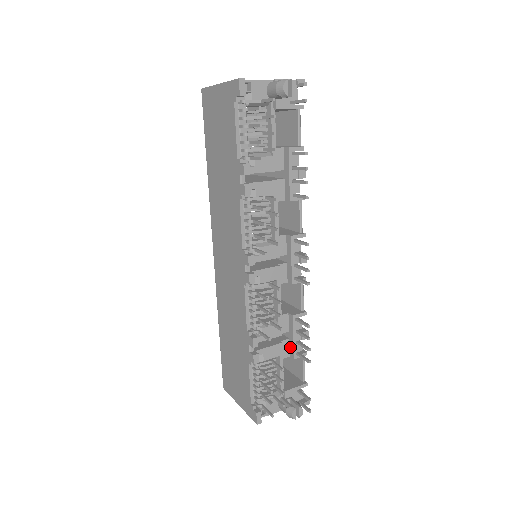
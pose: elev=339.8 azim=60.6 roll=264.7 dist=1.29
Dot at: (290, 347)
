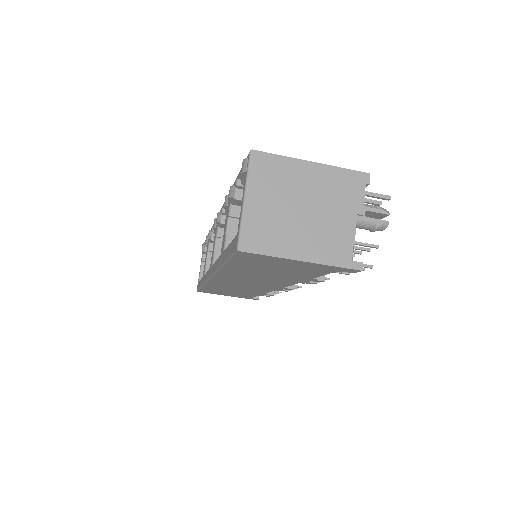
Dot at: occluded
